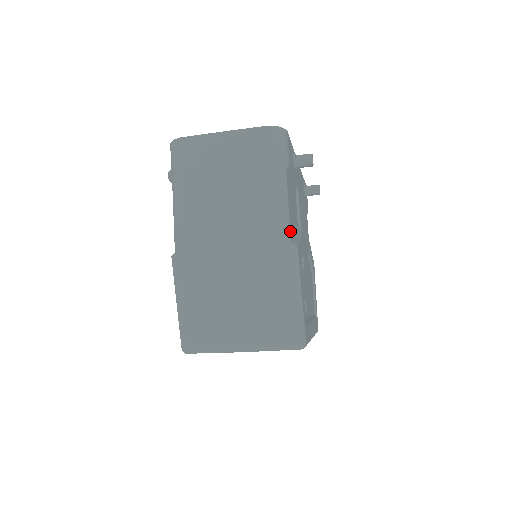
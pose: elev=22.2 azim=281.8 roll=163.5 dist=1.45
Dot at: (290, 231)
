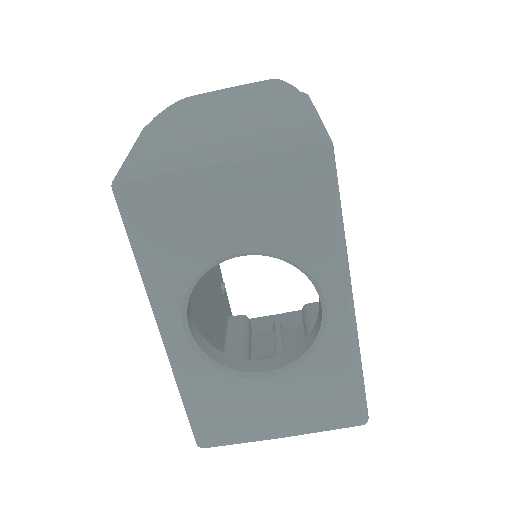
Dot at: occluded
